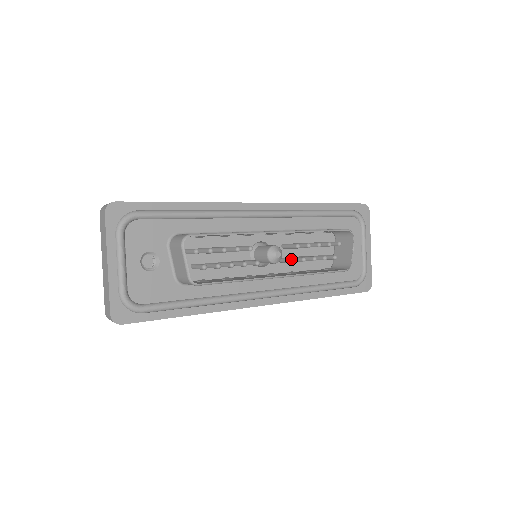
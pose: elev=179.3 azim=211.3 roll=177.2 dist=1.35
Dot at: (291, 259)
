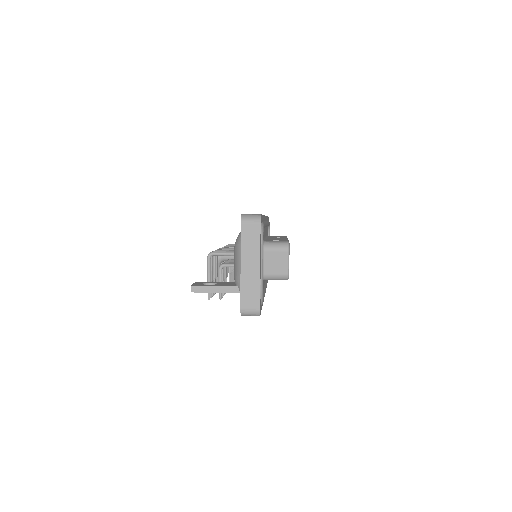
Dot at: occluded
